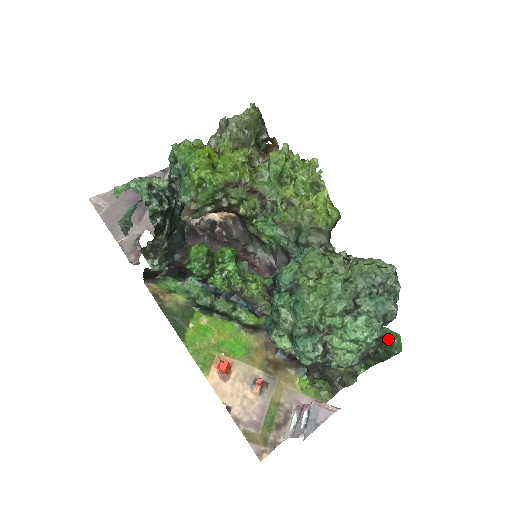
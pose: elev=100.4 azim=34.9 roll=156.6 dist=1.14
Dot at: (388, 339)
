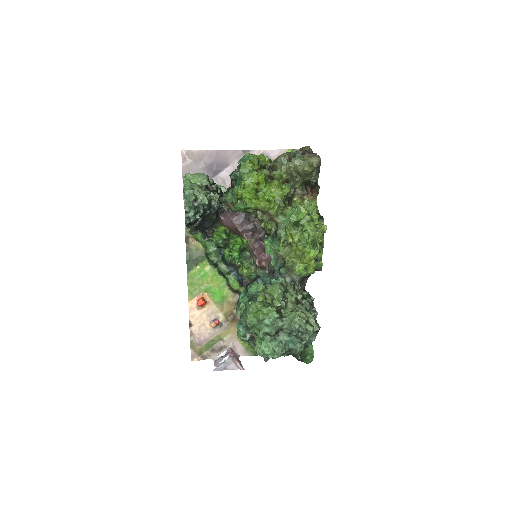
Dot at: (306, 352)
